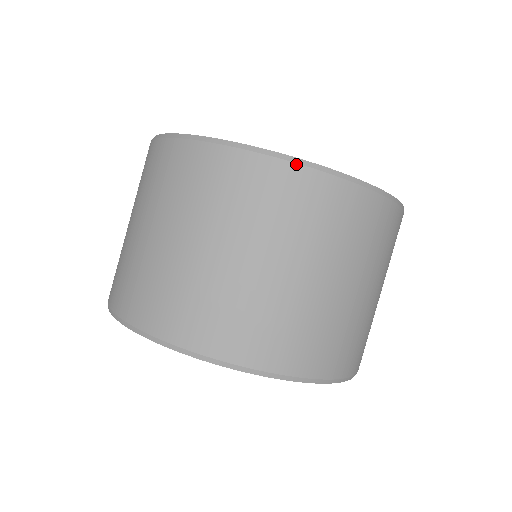
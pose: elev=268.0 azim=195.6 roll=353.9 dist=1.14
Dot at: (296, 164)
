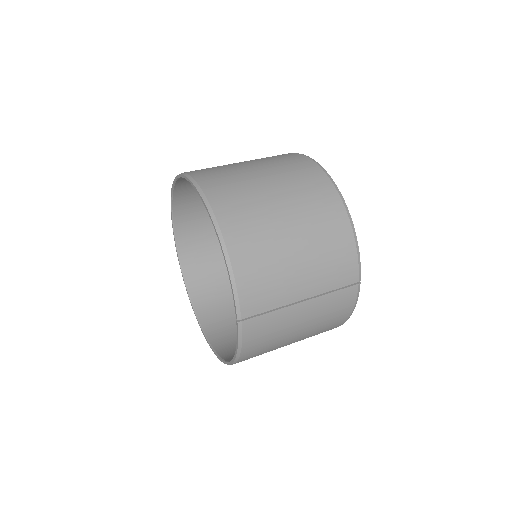
Dot at: (302, 155)
